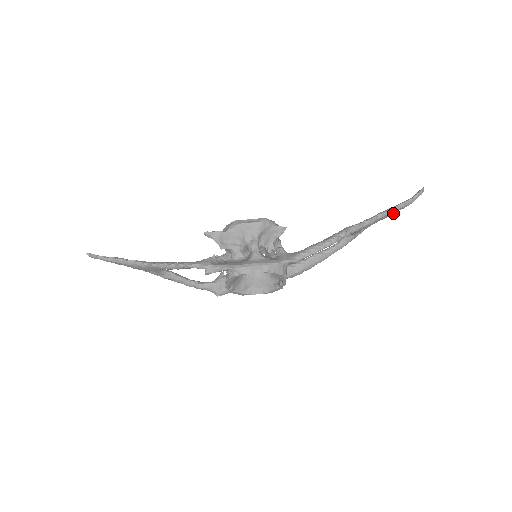
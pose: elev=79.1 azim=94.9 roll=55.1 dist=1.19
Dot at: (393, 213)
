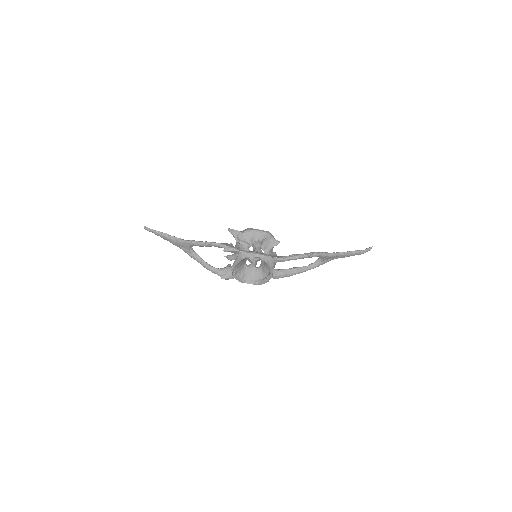
Dot at: occluded
